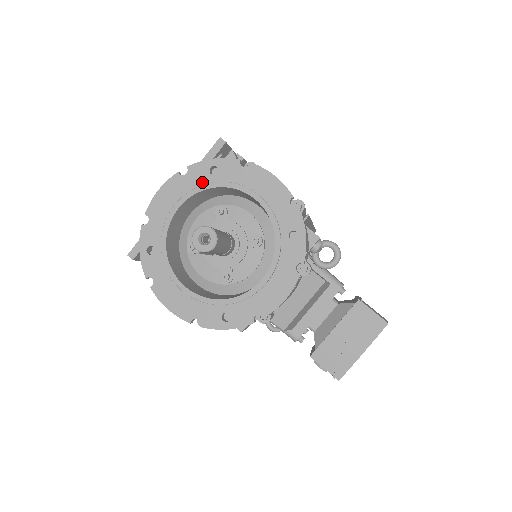
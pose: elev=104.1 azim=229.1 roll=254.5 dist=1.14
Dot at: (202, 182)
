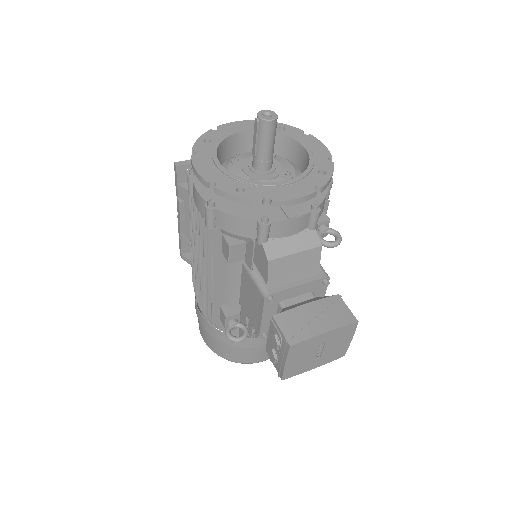
Dot at: occluded
